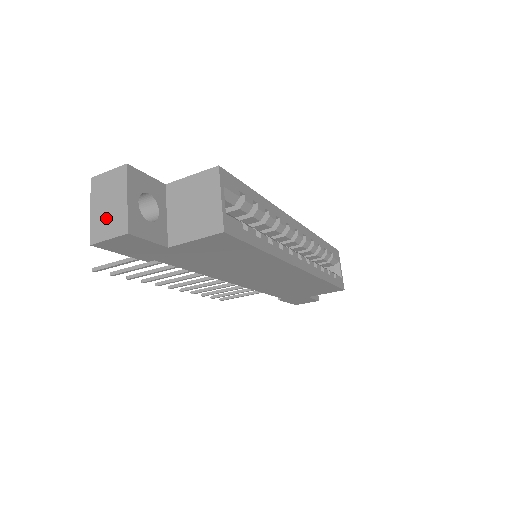
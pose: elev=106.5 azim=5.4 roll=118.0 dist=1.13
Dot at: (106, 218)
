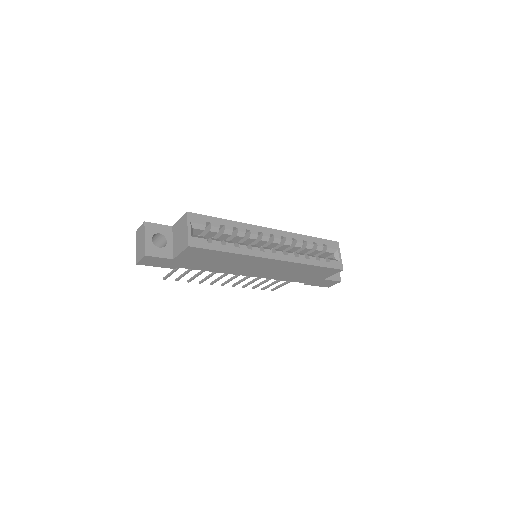
Dot at: (139, 250)
